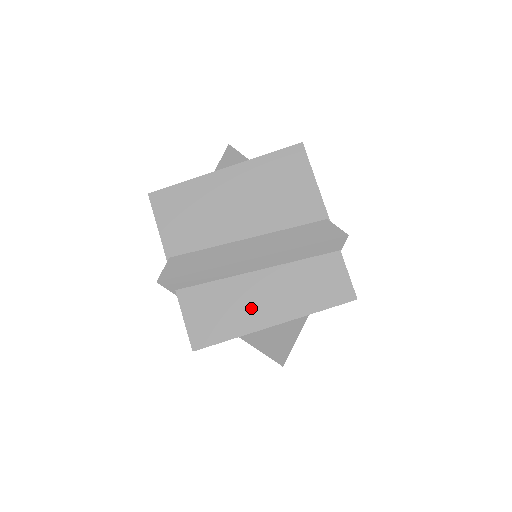
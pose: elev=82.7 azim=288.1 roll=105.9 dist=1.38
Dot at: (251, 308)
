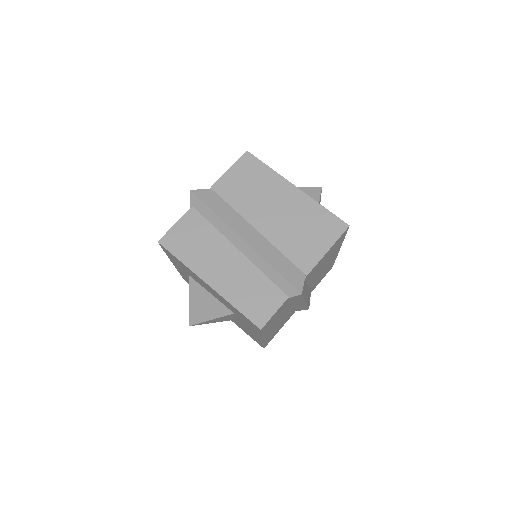
Dot at: (210, 261)
